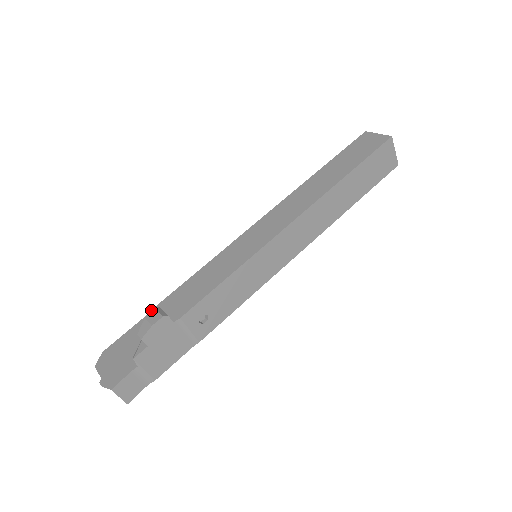
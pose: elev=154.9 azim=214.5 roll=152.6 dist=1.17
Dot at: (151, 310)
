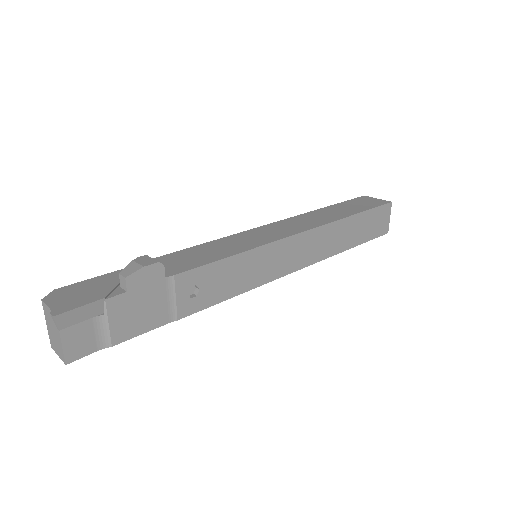
Dot at: occluded
